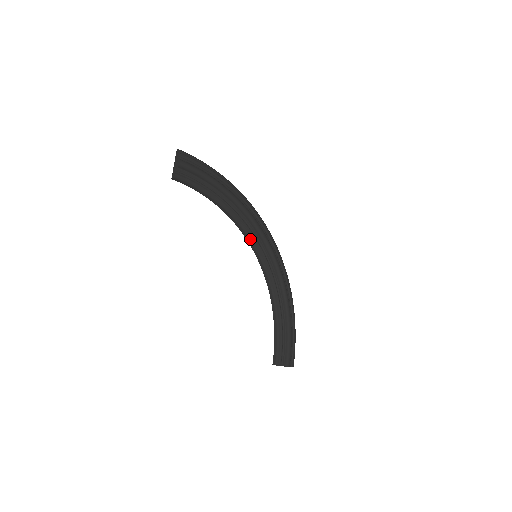
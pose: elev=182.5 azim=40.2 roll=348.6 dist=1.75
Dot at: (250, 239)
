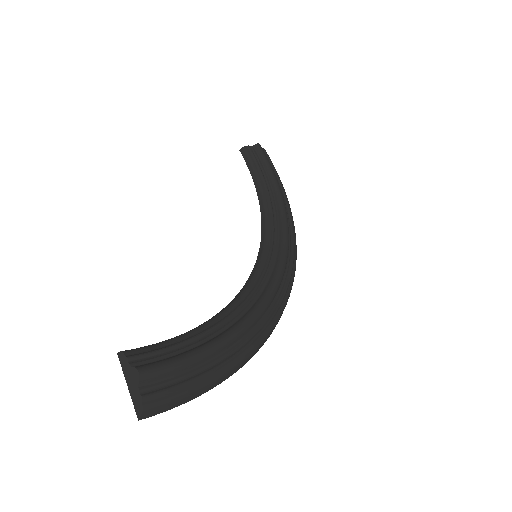
Dot at: (265, 242)
